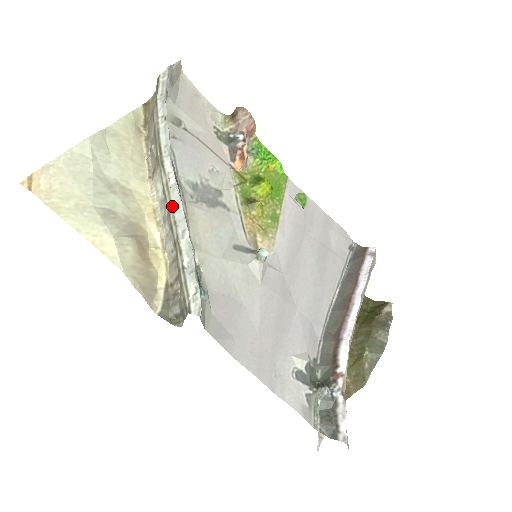
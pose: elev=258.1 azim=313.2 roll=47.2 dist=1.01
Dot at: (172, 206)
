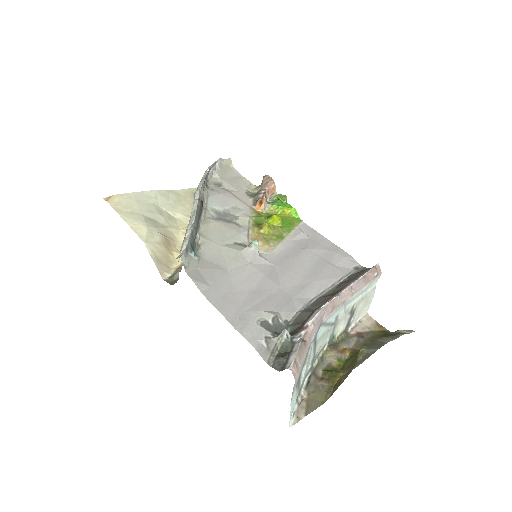
Dot at: (191, 212)
